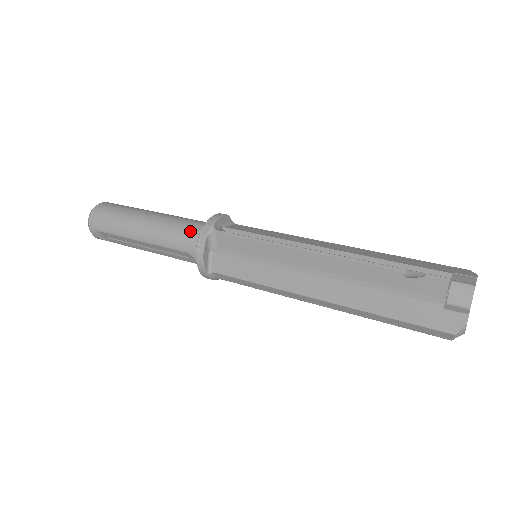
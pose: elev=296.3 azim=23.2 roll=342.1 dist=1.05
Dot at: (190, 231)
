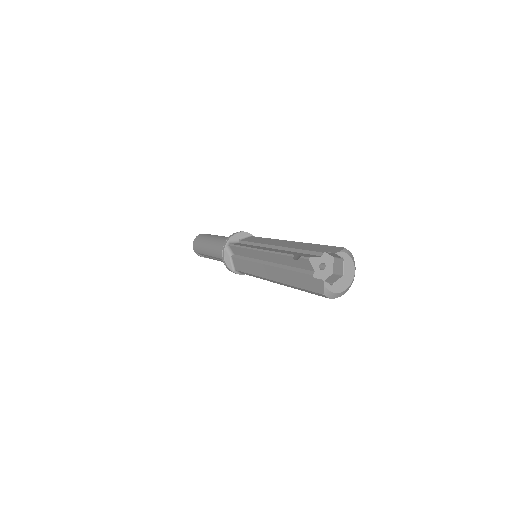
Dot at: occluded
